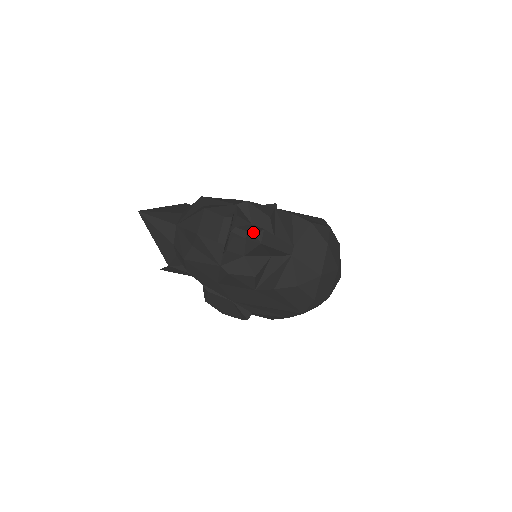
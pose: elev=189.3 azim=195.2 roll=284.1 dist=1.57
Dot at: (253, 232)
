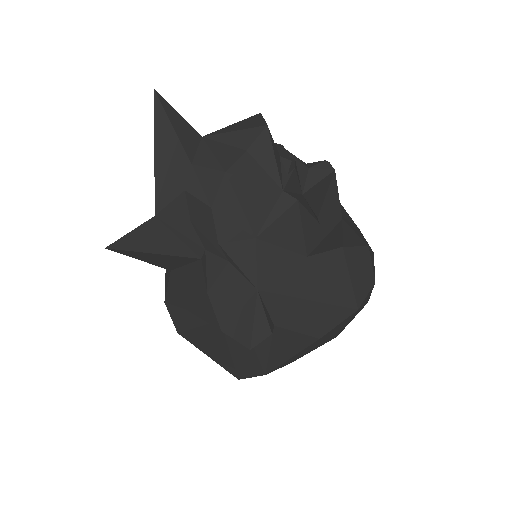
Dot at: occluded
